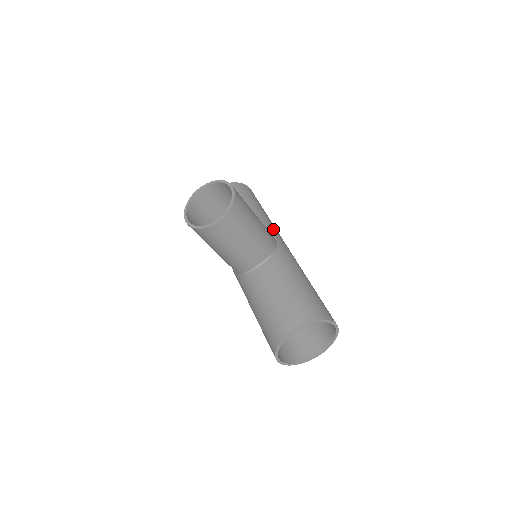
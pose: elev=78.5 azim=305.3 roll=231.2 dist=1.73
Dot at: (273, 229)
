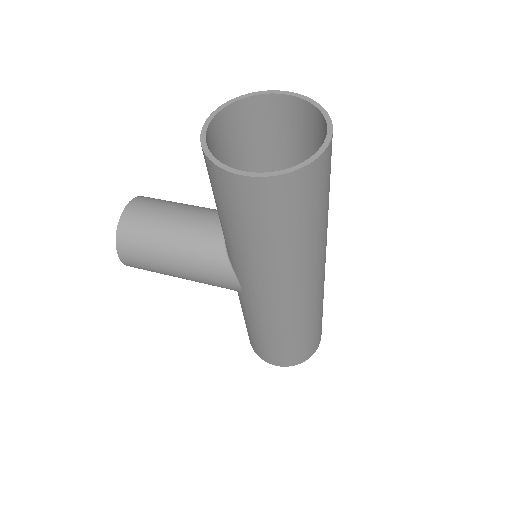
Dot at: occluded
